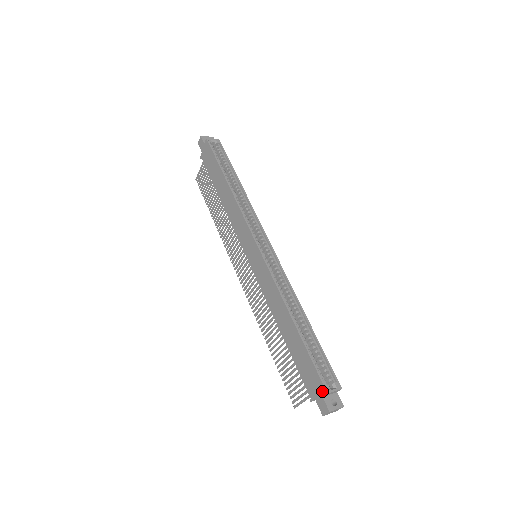
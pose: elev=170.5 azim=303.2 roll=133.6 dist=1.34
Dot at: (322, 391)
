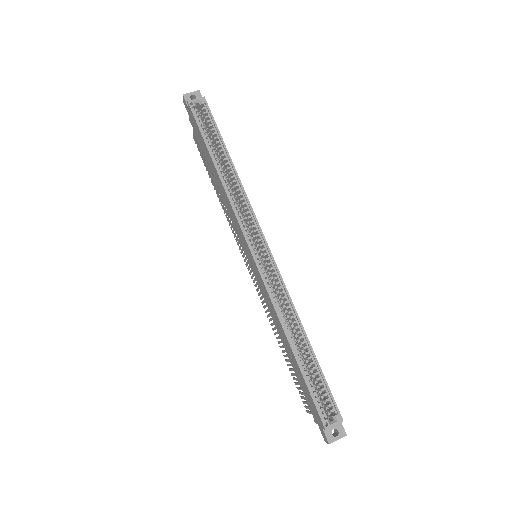
Dot at: (321, 424)
